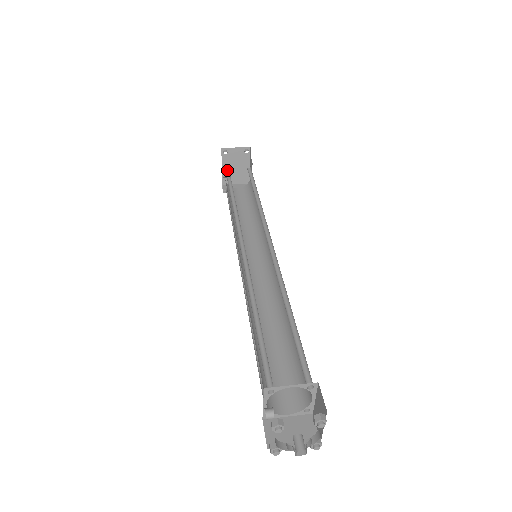
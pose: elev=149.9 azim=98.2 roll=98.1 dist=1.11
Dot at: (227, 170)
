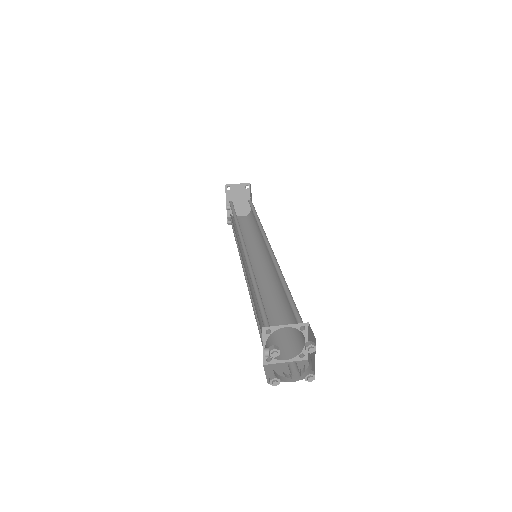
Dot at: (230, 202)
